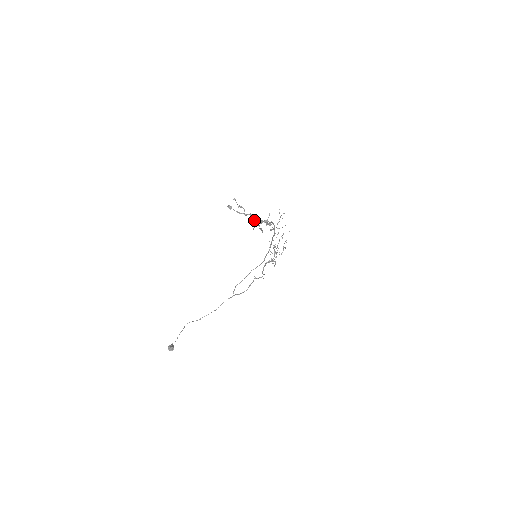
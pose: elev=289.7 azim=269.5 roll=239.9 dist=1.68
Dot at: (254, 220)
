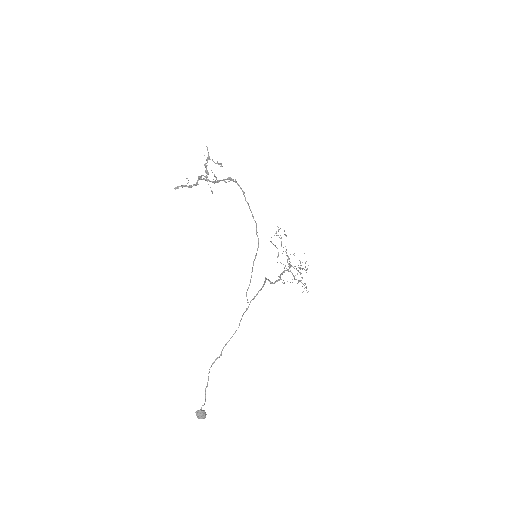
Dot at: occluded
